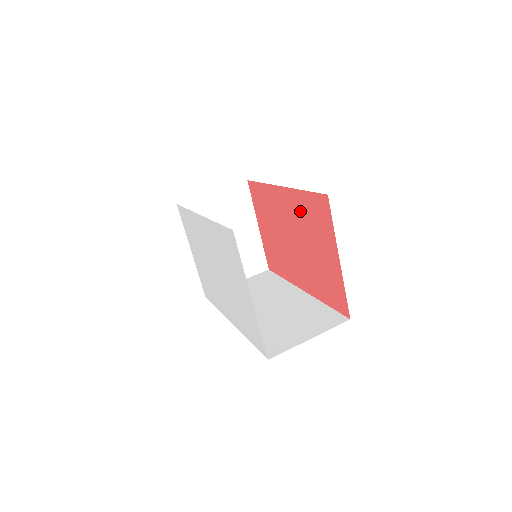
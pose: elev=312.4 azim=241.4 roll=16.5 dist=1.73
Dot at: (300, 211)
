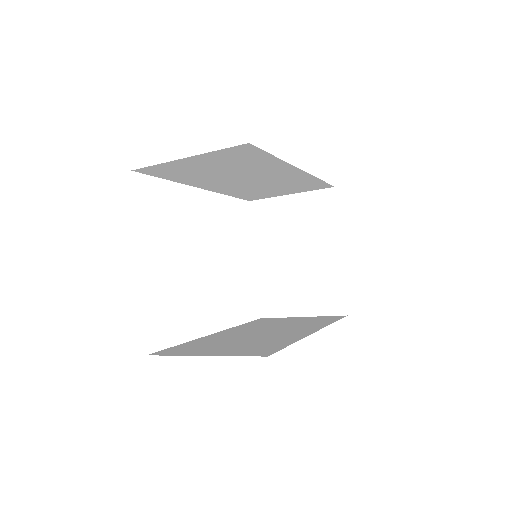
Dot at: occluded
